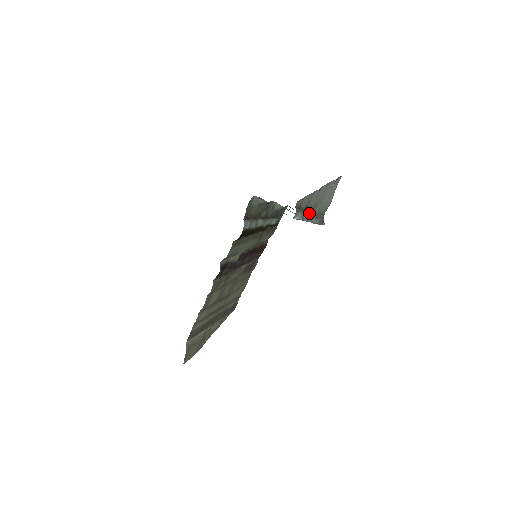
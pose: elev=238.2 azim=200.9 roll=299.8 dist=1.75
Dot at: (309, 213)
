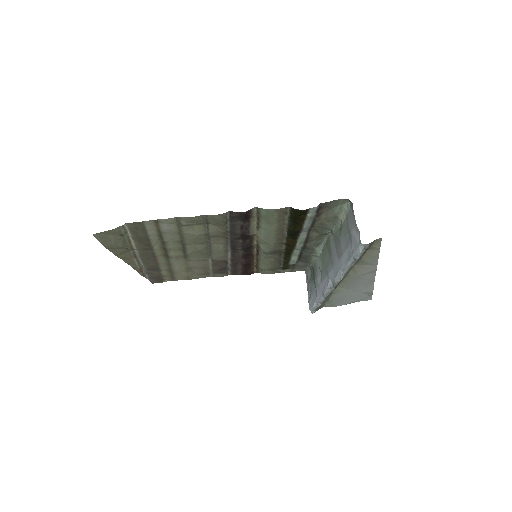
Dot at: (346, 274)
